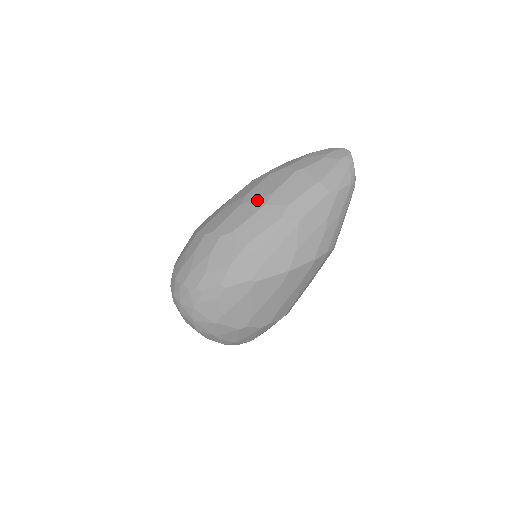
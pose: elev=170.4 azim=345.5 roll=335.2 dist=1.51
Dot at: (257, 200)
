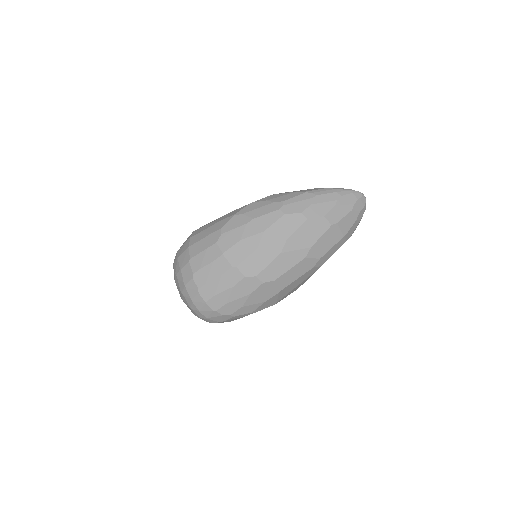
Dot at: (297, 252)
